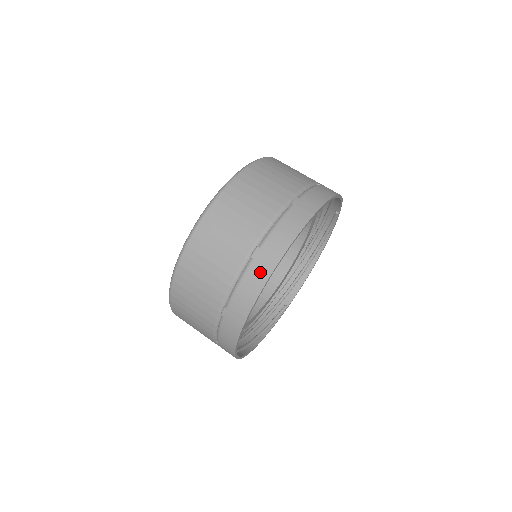
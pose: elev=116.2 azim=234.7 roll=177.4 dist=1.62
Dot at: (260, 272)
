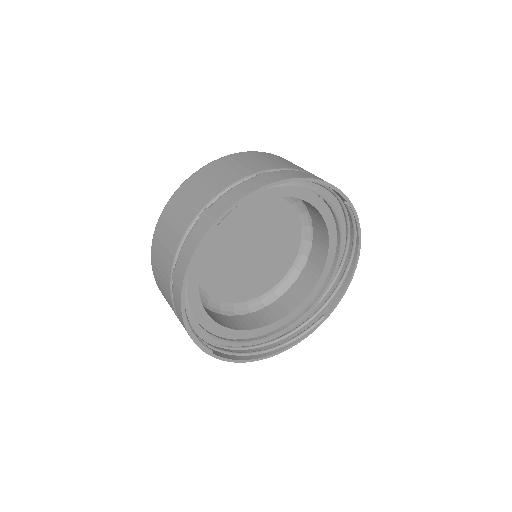
Dot at: (317, 177)
